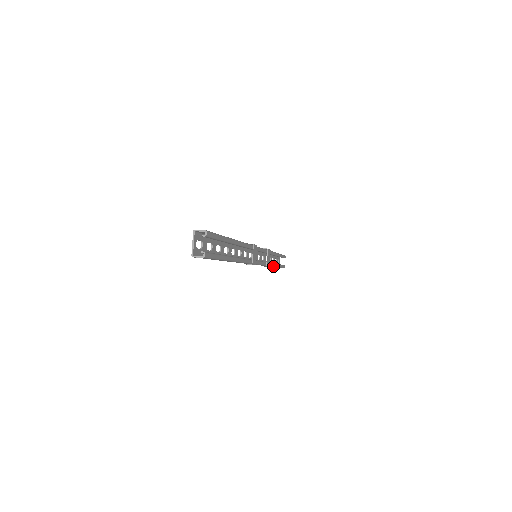
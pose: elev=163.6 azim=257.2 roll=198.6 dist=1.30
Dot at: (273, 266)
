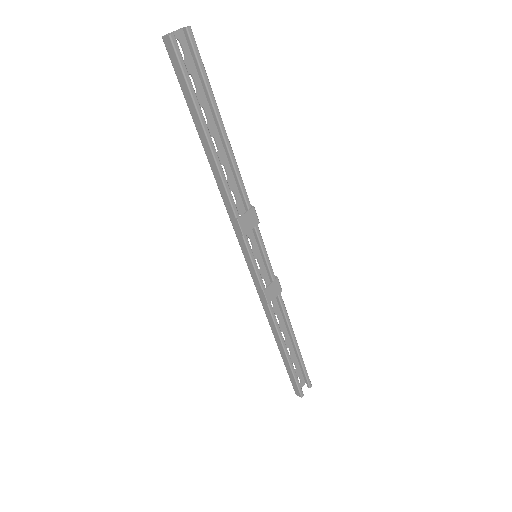
Dot at: (279, 334)
